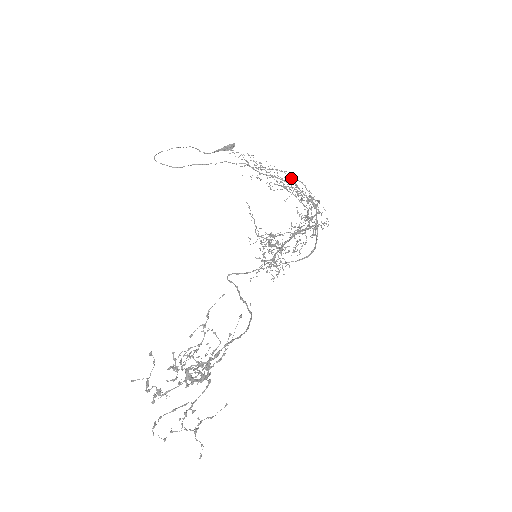
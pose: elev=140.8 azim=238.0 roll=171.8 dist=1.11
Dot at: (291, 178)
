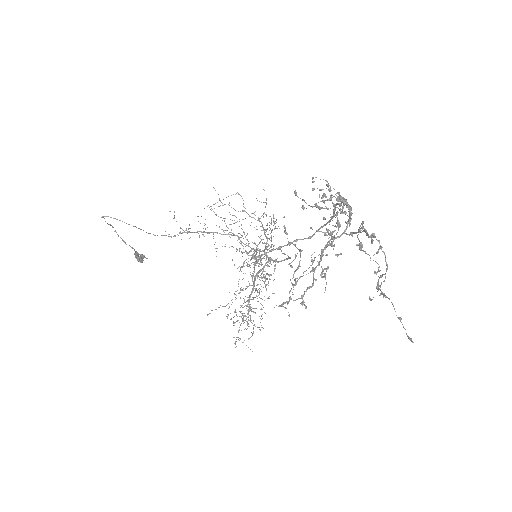
Dot at: (222, 246)
